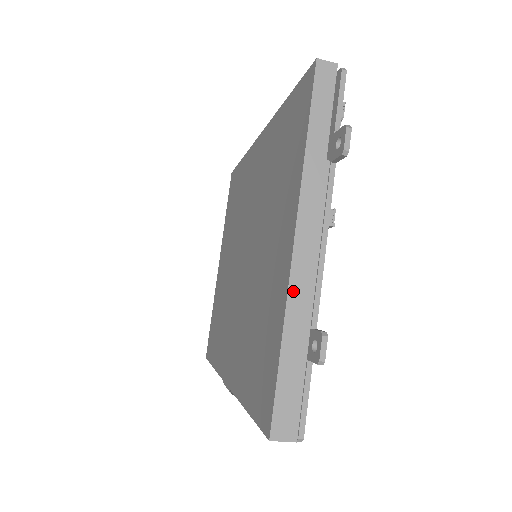
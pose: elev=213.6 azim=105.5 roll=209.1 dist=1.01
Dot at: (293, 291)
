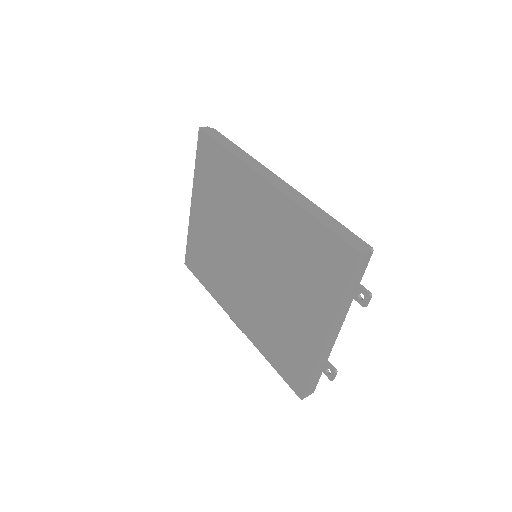
Dot at: (322, 354)
